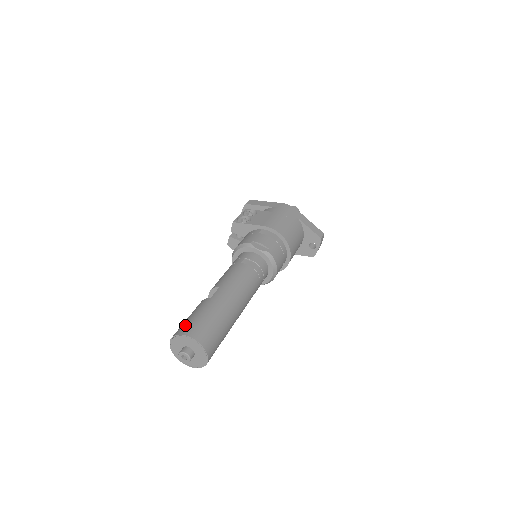
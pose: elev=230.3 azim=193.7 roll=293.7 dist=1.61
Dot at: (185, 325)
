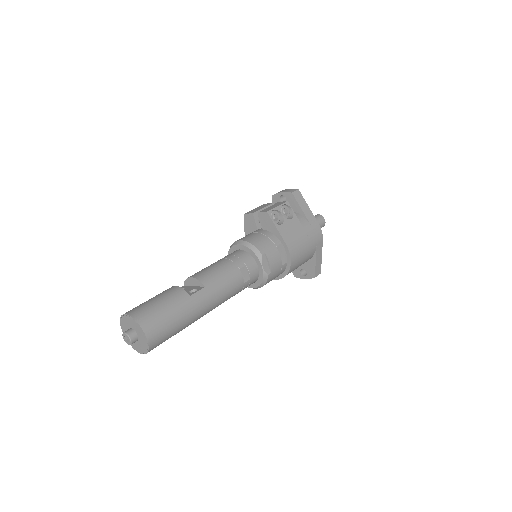
Dot at: (150, 315)
